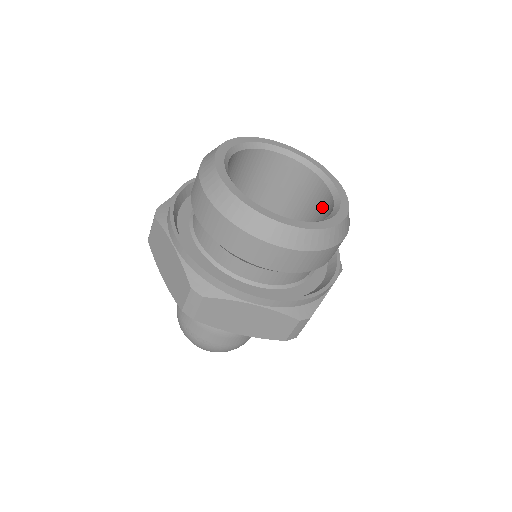
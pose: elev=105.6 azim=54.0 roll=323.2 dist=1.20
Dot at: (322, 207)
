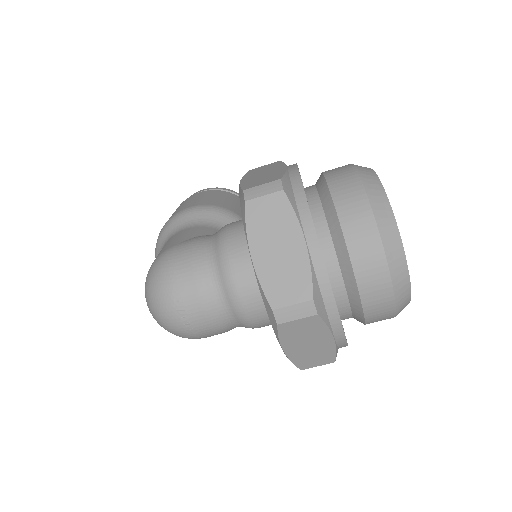
Dot at: occluded
